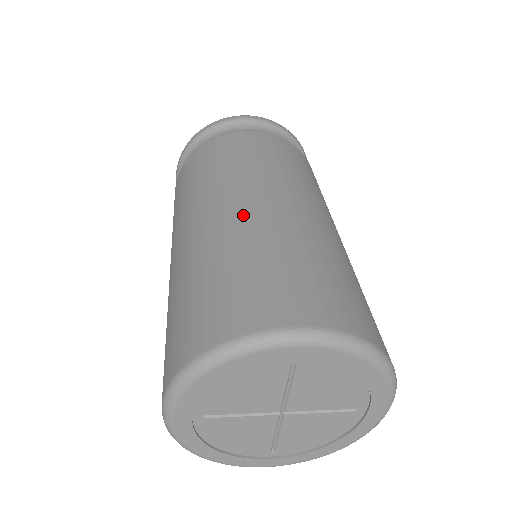
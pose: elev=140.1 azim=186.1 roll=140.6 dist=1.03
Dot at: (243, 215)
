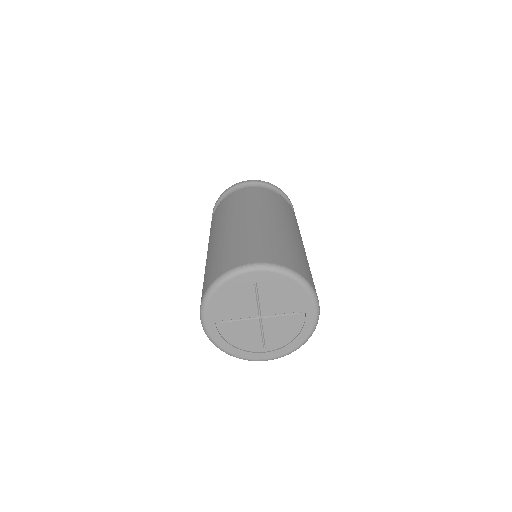
Dot at: (236, 227)
